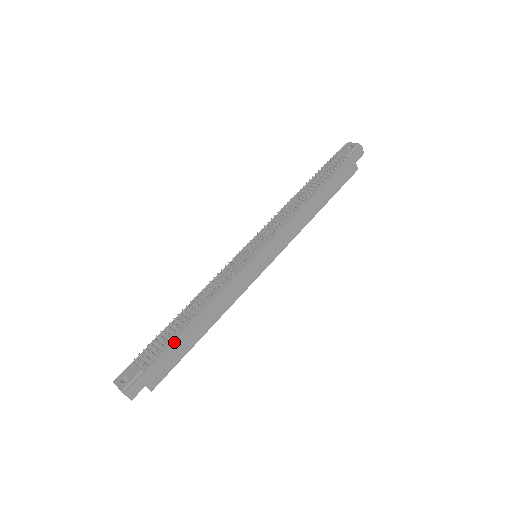
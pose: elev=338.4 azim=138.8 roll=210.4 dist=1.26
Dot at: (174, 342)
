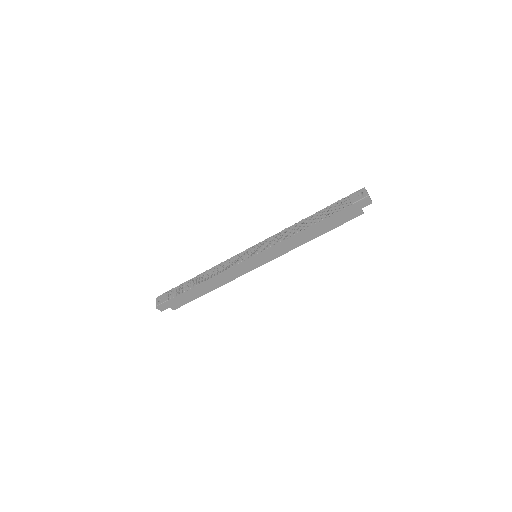
Dot at: (187, 292)
